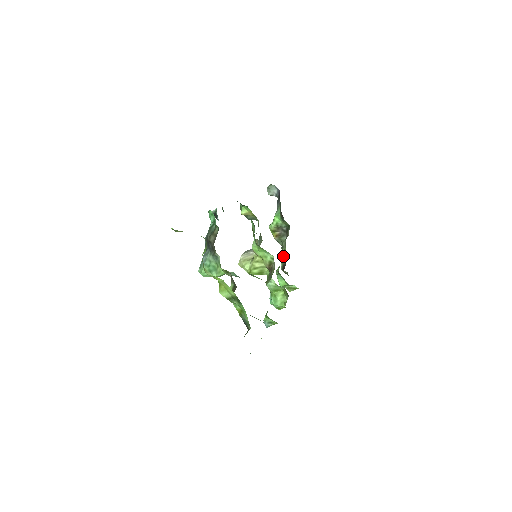
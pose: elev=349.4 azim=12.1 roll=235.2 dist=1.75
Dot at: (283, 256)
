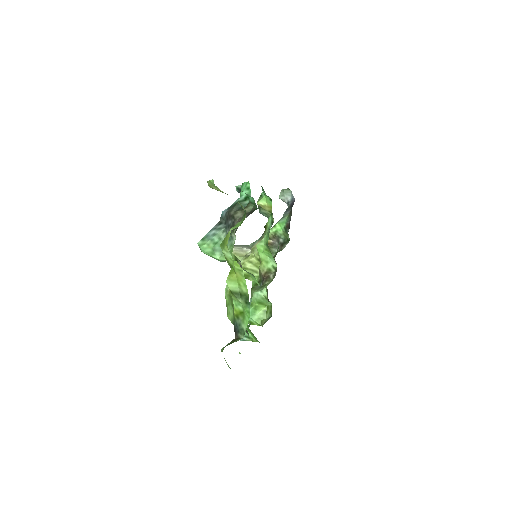
Dot at: occluded
